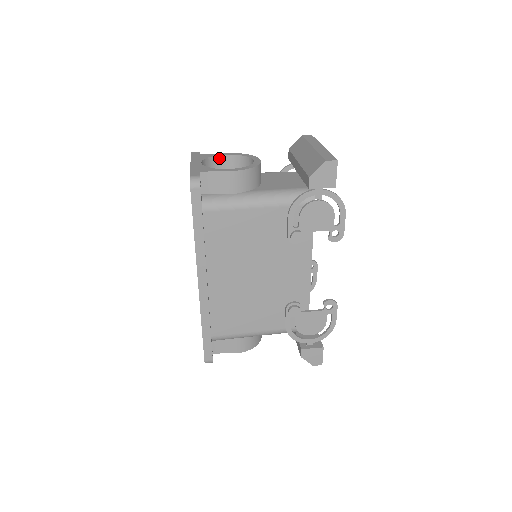
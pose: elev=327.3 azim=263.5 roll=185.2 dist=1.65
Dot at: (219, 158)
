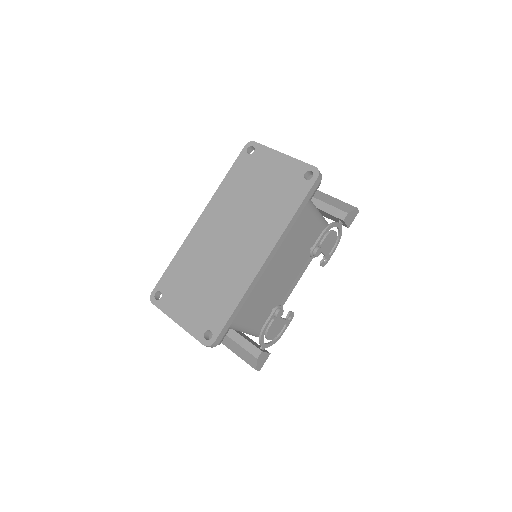
Dot at: occluded
